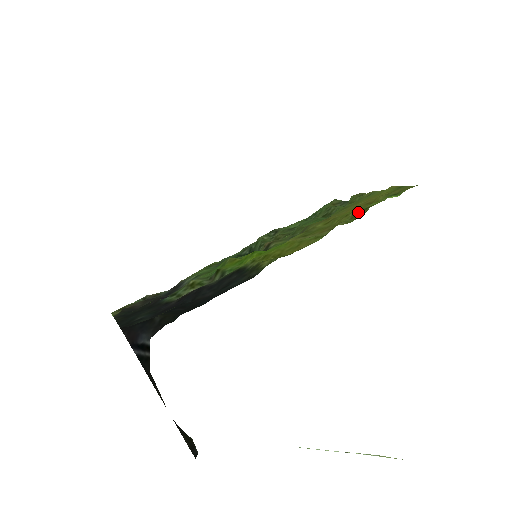
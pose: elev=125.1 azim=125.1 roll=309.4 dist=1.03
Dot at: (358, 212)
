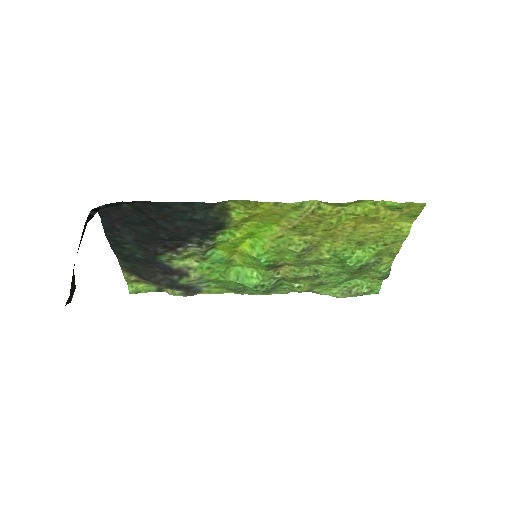
Dot at: (347, 205)
